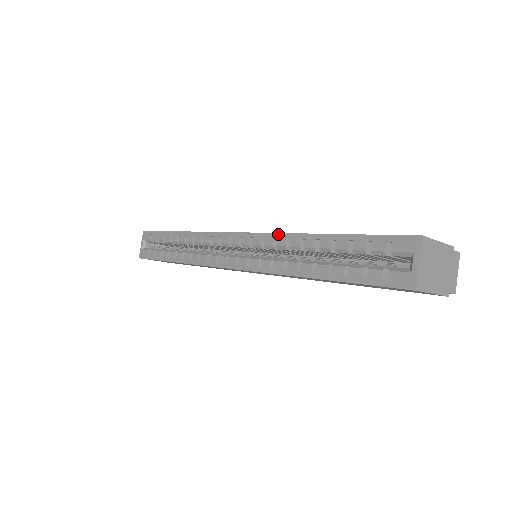
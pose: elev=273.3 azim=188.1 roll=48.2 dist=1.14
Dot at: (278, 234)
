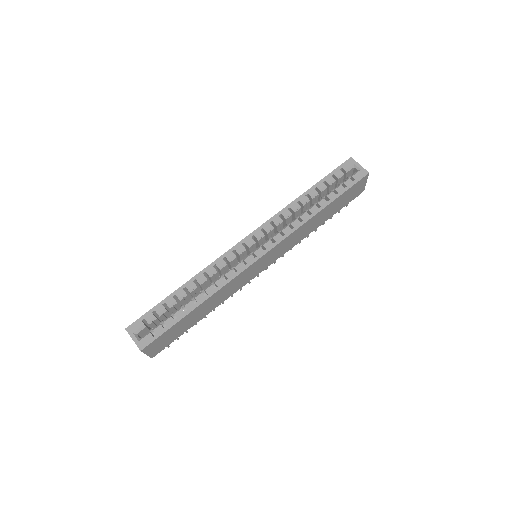
Dot at: (280, 212)
